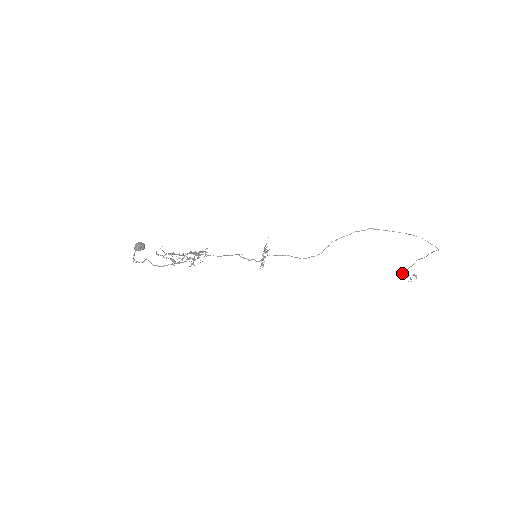
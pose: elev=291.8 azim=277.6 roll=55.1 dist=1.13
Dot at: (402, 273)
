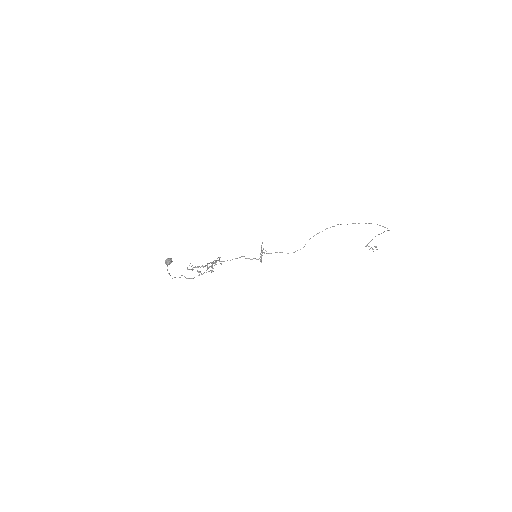
Dot at: (366, 246)
